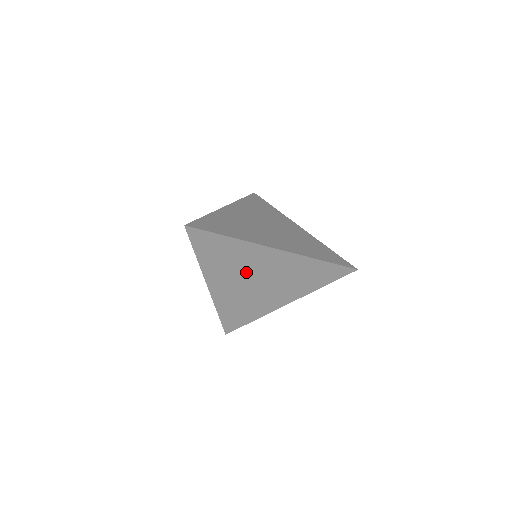
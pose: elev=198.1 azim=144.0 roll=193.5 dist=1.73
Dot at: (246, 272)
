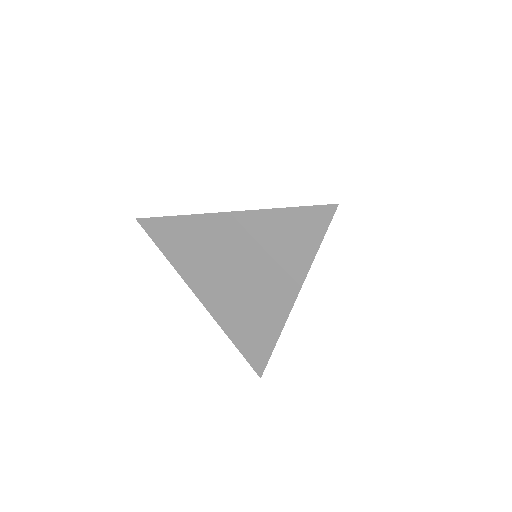
Dot at: (220, 261)
